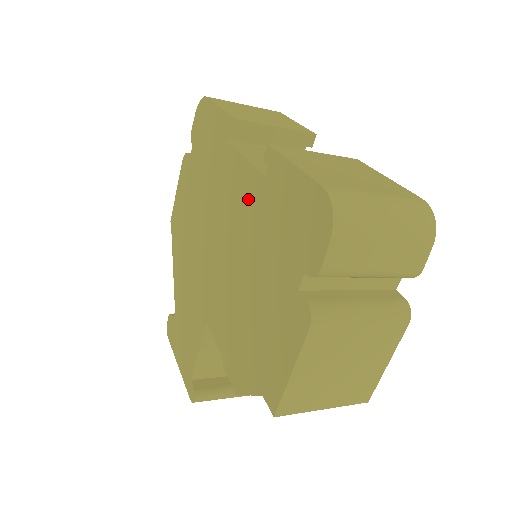
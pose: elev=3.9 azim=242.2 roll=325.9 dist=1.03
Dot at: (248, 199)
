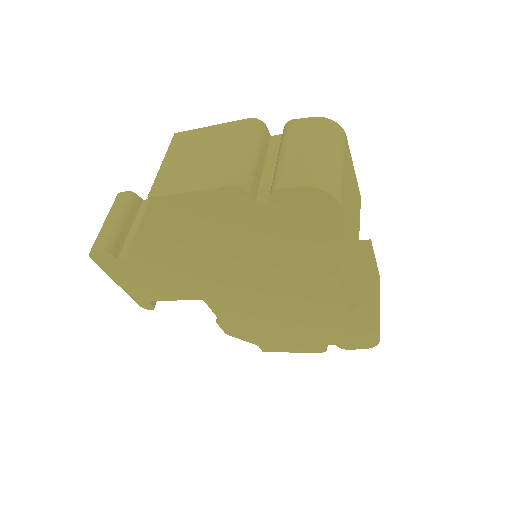
Dot at: (323, 303)
